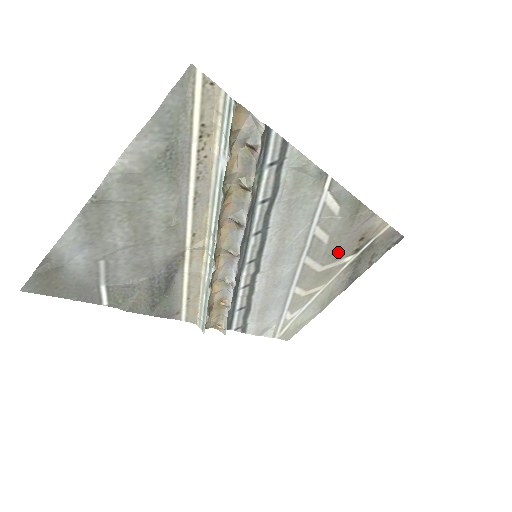
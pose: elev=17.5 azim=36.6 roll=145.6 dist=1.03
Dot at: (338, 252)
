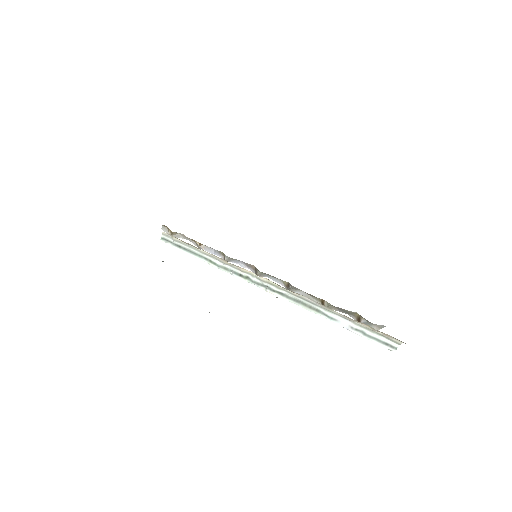
Dot at: occluded
